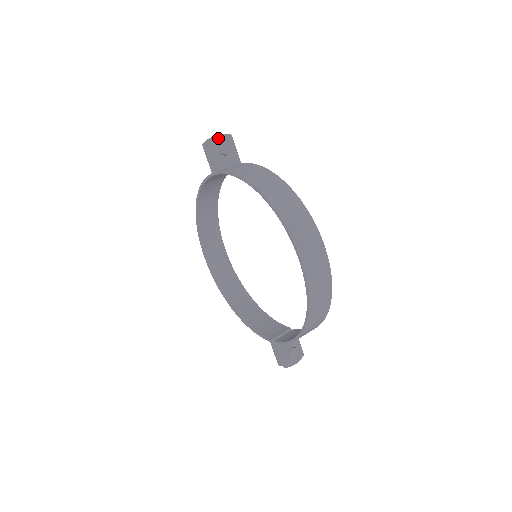
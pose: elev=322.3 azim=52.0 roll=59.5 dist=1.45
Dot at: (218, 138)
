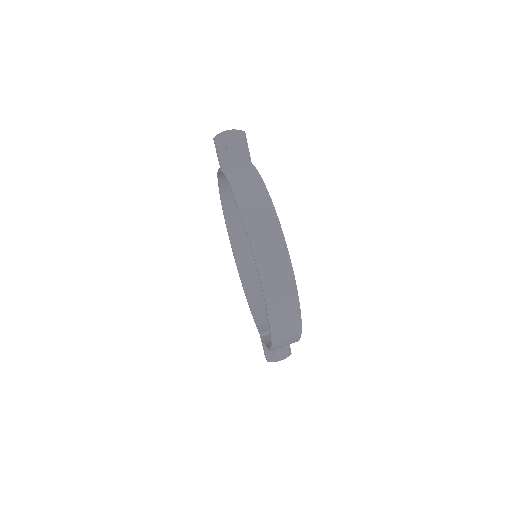
Dot at: (228, 135)
